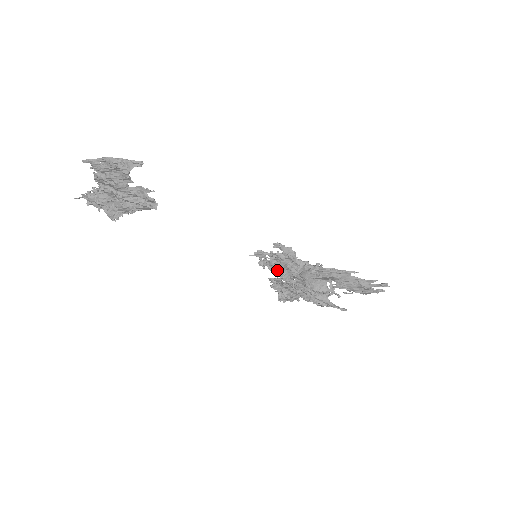
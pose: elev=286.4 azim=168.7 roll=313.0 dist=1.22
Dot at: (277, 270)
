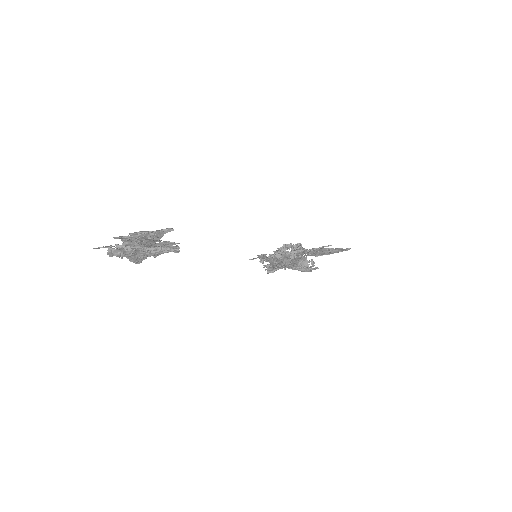
Dot at: (272, 261)
